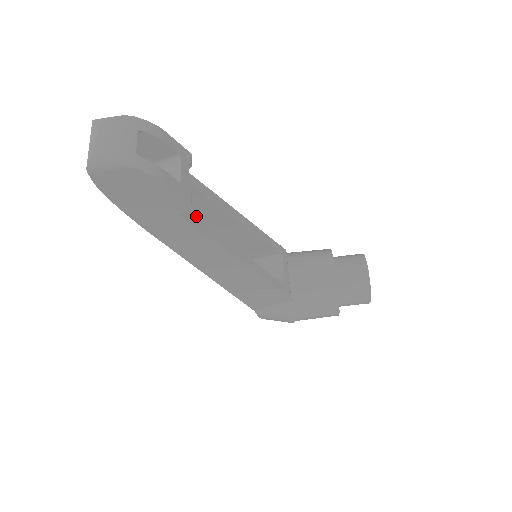
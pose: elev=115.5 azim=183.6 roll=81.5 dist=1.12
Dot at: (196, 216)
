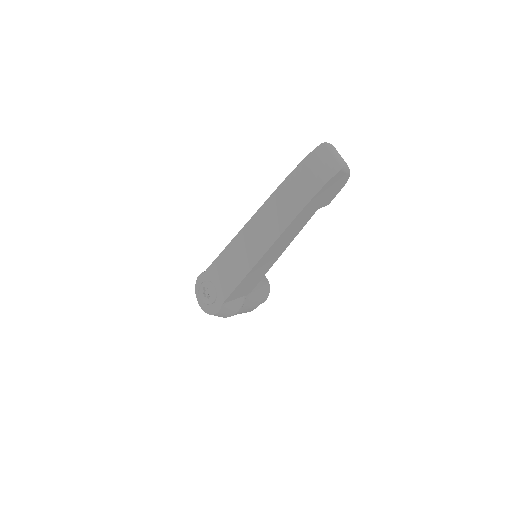
Dot at: occluded
